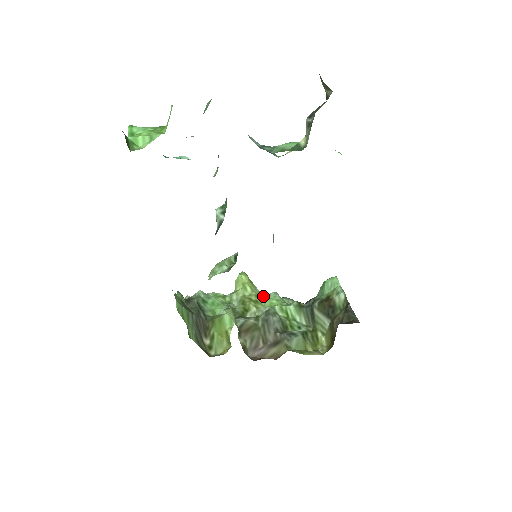
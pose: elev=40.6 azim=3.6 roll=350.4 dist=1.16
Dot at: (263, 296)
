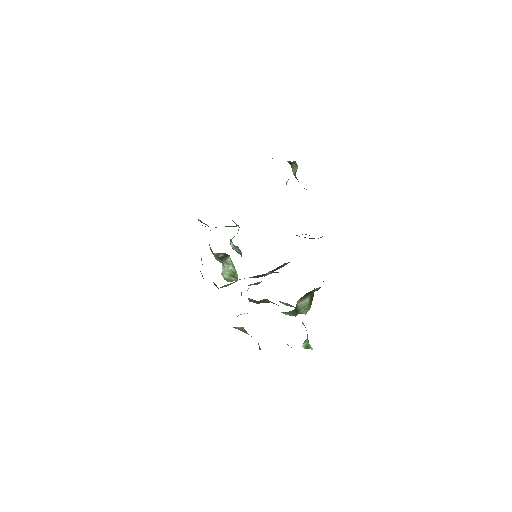
Dot at: occluded
